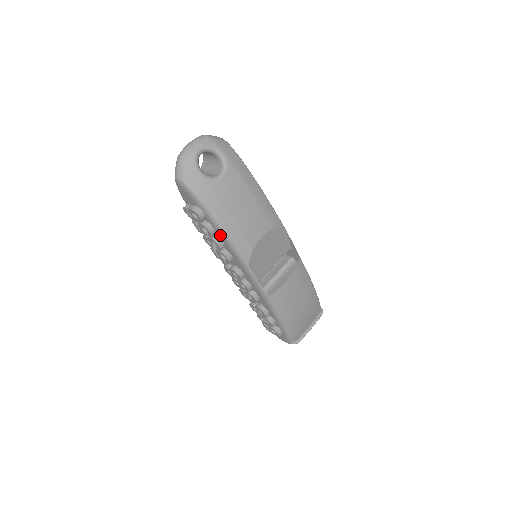
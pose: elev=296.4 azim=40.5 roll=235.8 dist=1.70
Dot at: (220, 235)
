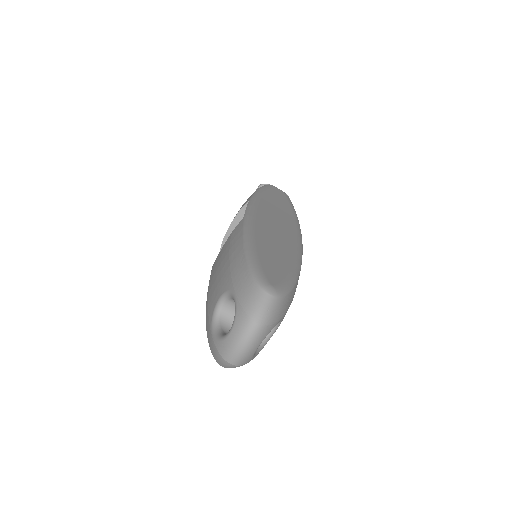
Dot at: occluded
